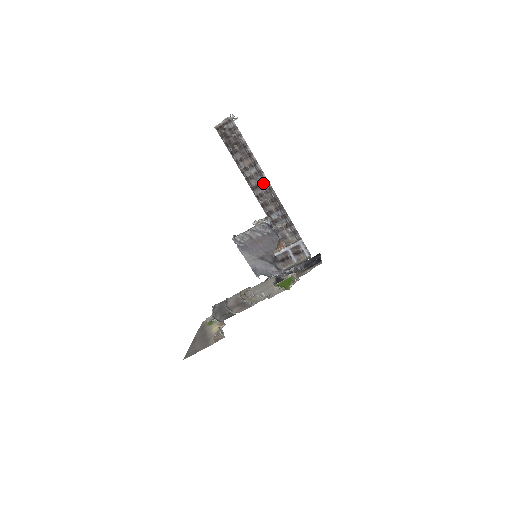
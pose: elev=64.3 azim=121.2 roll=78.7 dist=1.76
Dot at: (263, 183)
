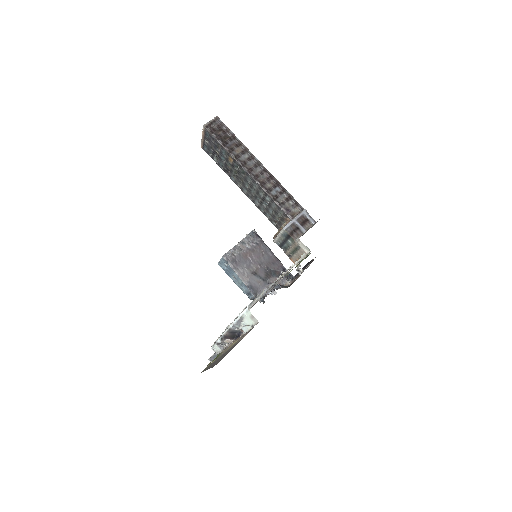
Dot at: (257, 166)
